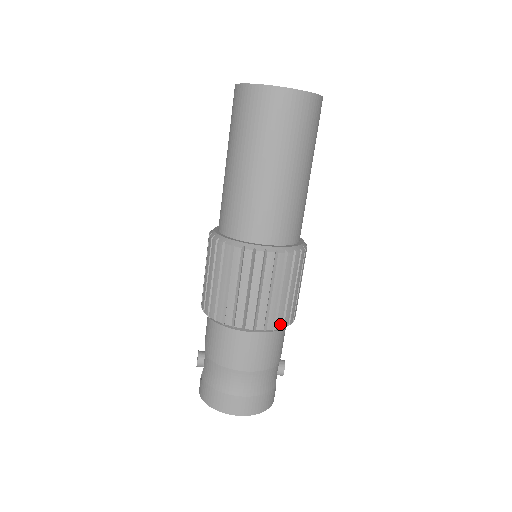
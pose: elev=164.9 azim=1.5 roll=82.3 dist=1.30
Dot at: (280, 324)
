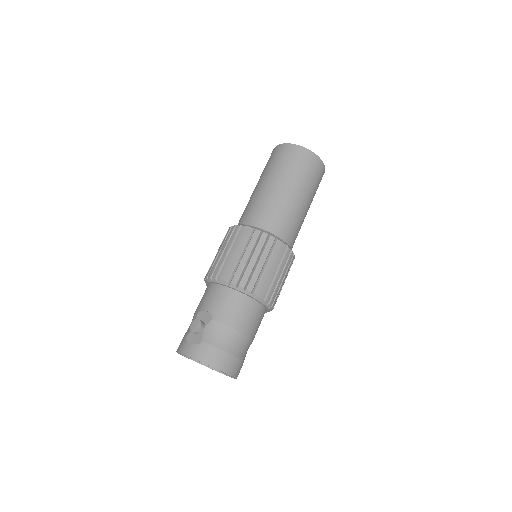
Dot at: occluded
